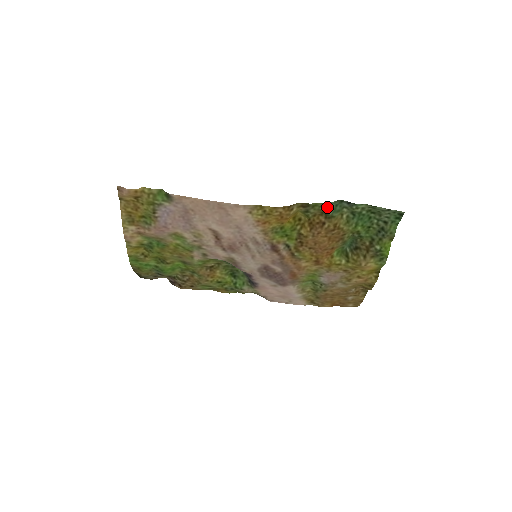
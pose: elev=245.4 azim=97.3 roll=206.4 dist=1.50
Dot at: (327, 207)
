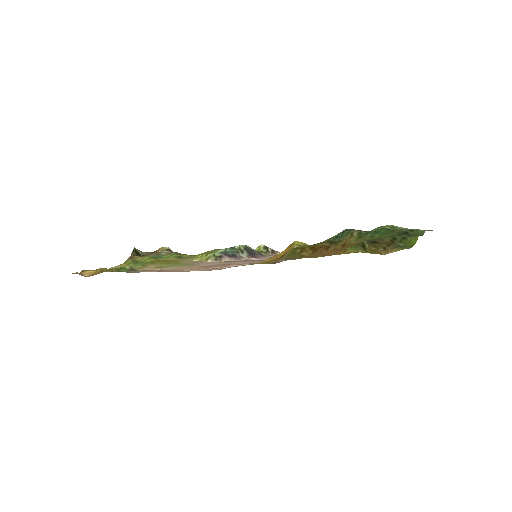
Dot at: (330, 238)
